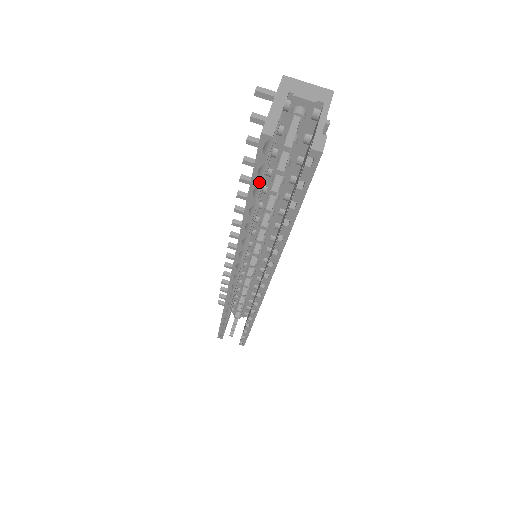
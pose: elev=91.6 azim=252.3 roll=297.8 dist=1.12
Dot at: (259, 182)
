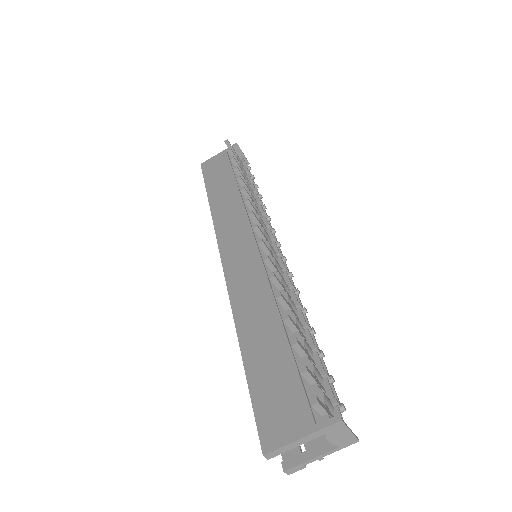
Dot at: (254, 398)
